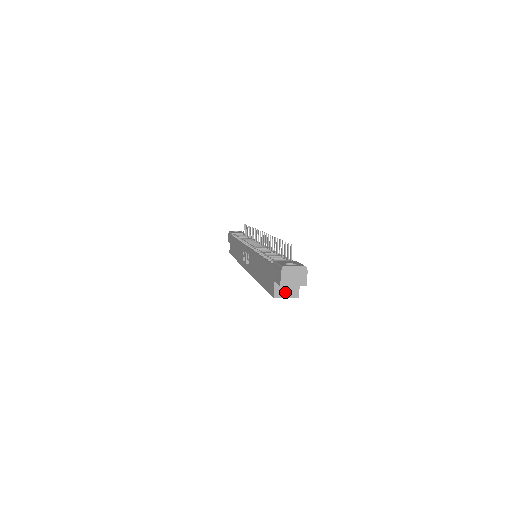
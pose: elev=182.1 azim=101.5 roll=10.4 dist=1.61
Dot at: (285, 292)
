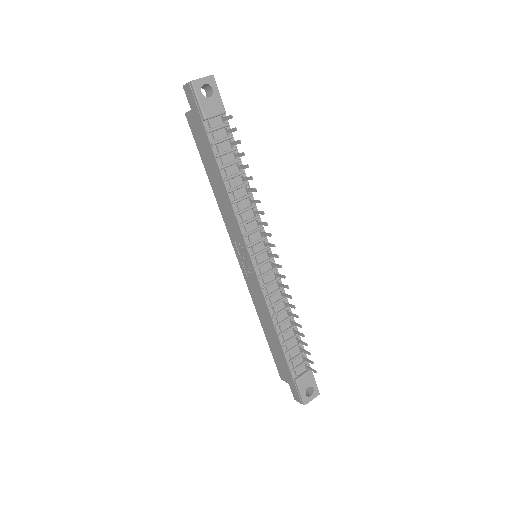
Dot at: occluded
